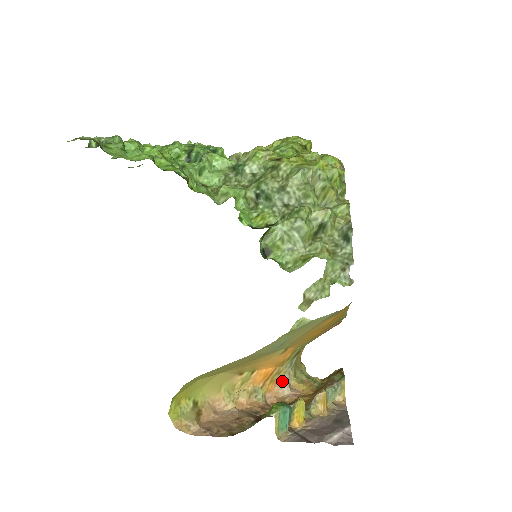
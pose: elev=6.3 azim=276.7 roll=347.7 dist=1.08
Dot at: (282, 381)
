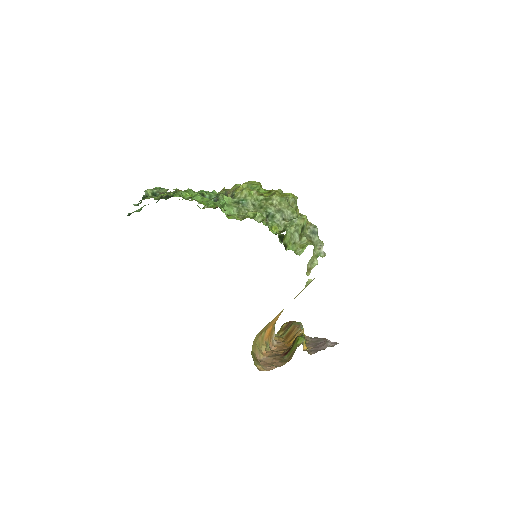
Dot at: (273, 335)
